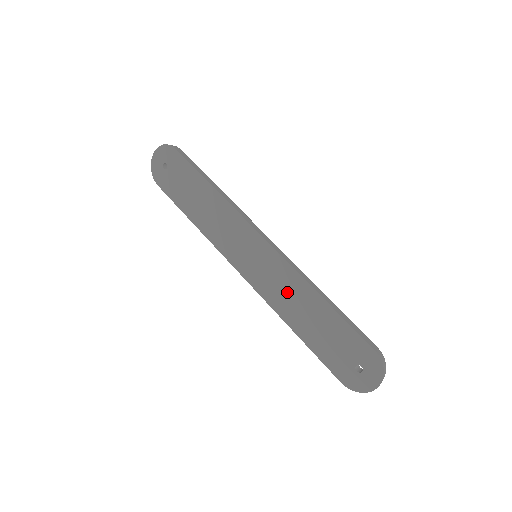
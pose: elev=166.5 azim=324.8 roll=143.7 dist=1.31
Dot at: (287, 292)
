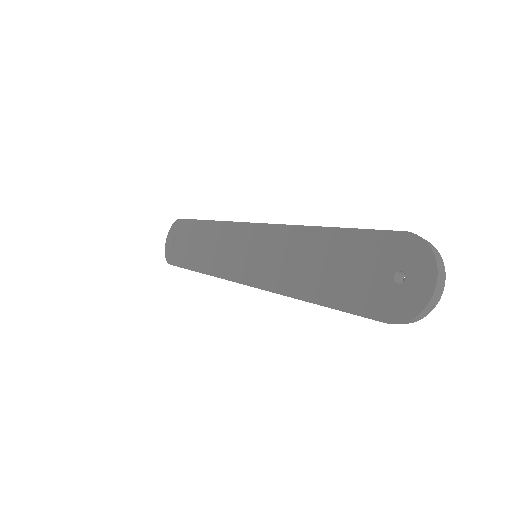
Dot at: (288, 258)
